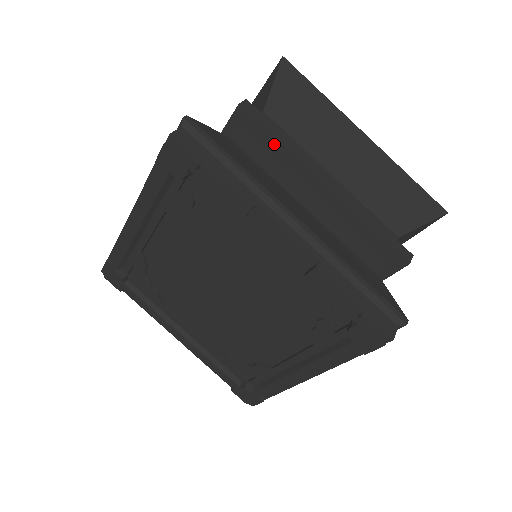
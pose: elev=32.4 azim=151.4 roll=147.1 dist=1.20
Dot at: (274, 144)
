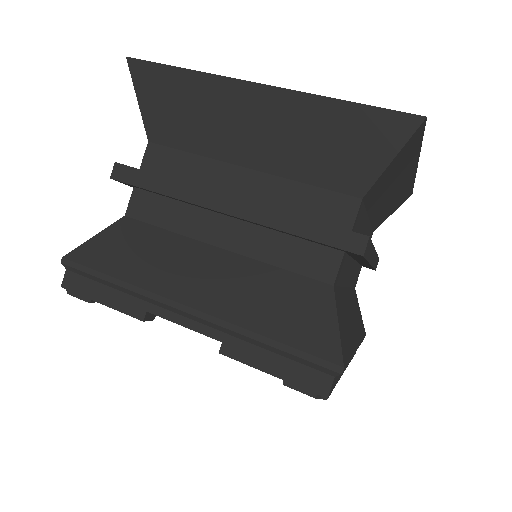
Dot at: (161, 194)
